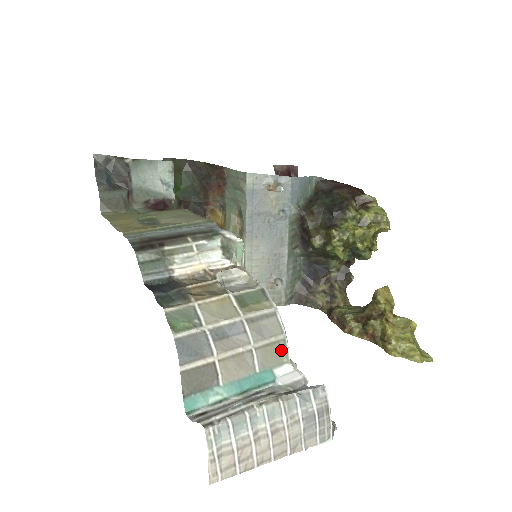
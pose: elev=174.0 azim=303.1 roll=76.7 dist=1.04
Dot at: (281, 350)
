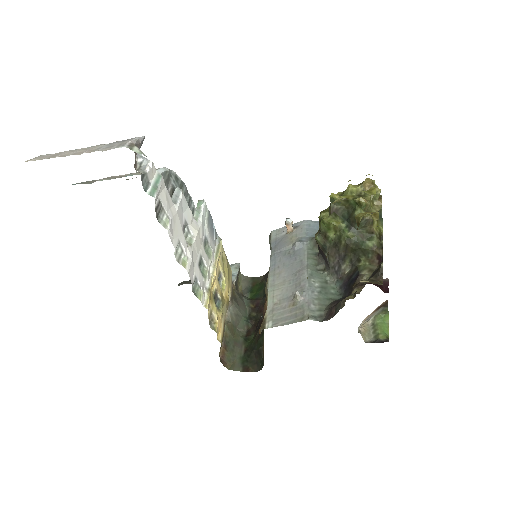
Dot at: occluded
